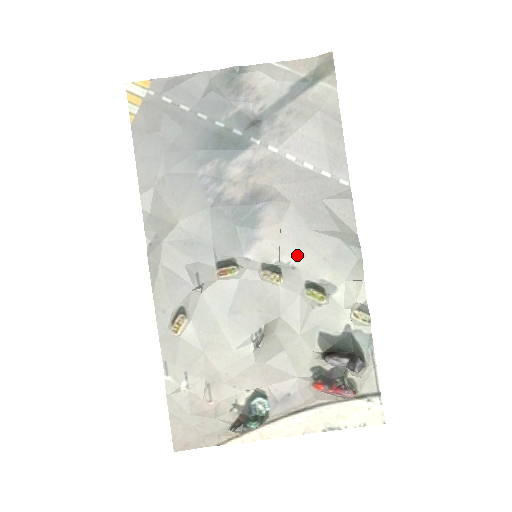
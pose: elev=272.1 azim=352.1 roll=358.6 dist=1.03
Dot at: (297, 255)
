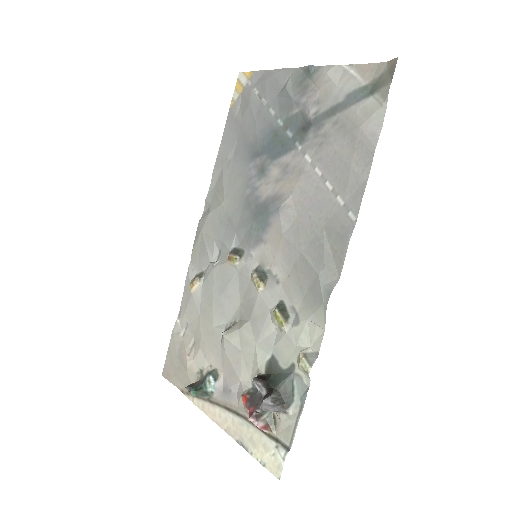
Dot at: (284, 272)
